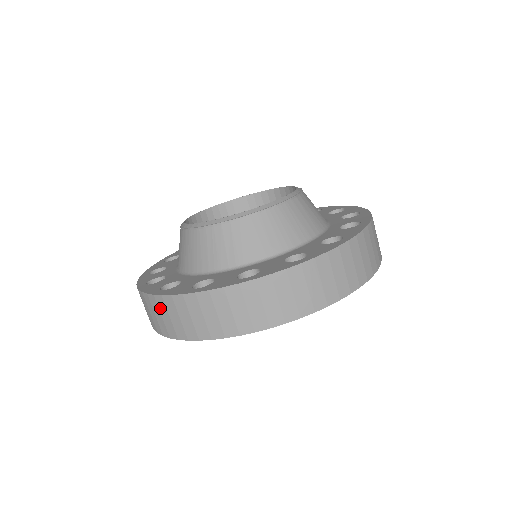
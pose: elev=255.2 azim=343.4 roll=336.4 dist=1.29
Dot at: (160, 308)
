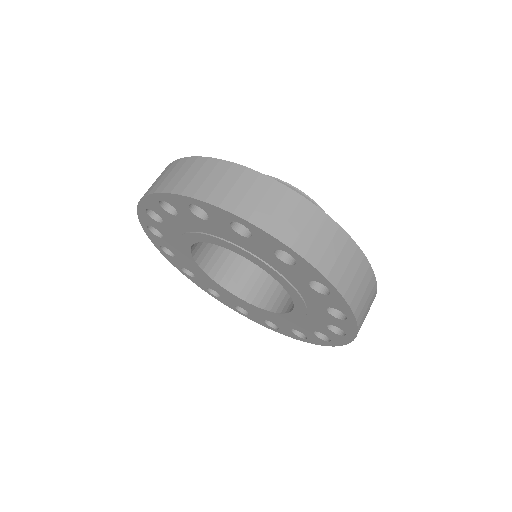
Dot at: (175, 168)
